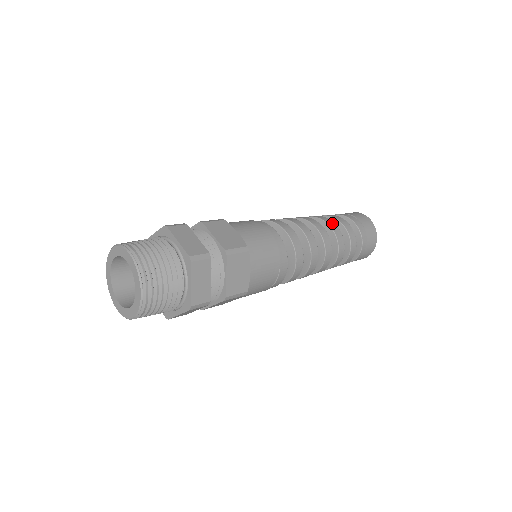
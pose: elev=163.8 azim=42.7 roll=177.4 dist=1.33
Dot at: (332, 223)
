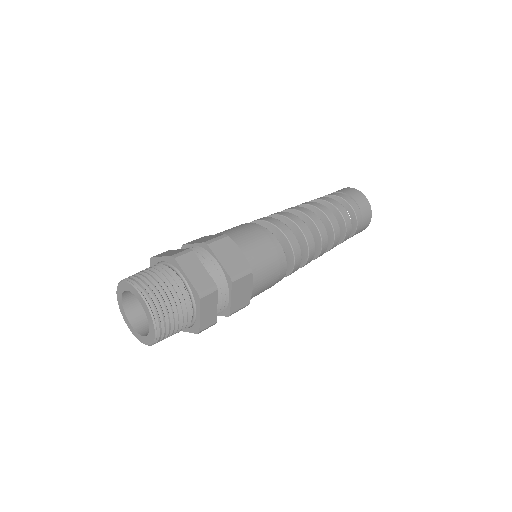
Dot at: (330, 213)
